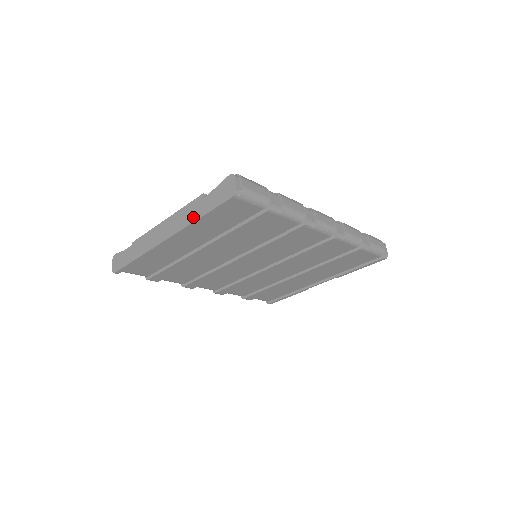
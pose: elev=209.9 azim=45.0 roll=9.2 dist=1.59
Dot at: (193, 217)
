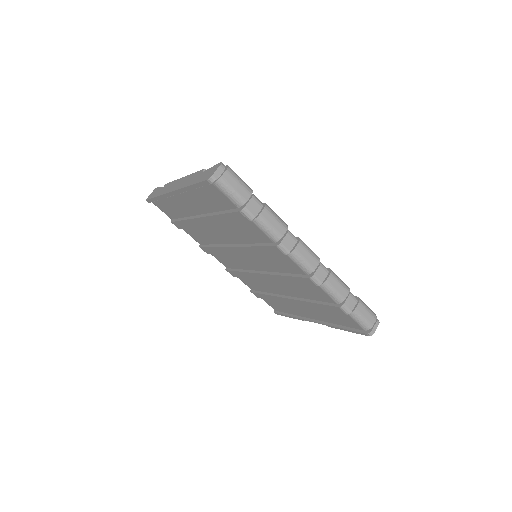
Dot at: (188, 183)
